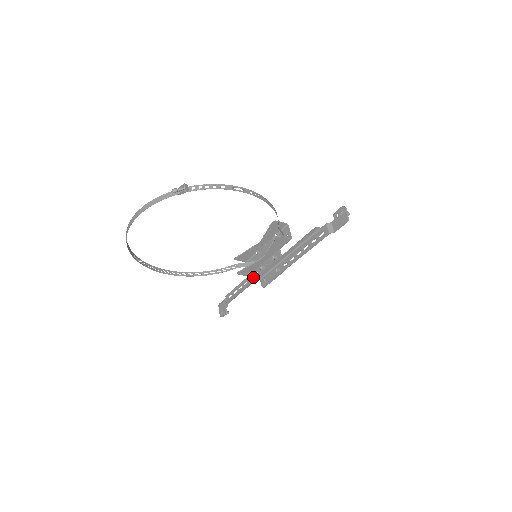
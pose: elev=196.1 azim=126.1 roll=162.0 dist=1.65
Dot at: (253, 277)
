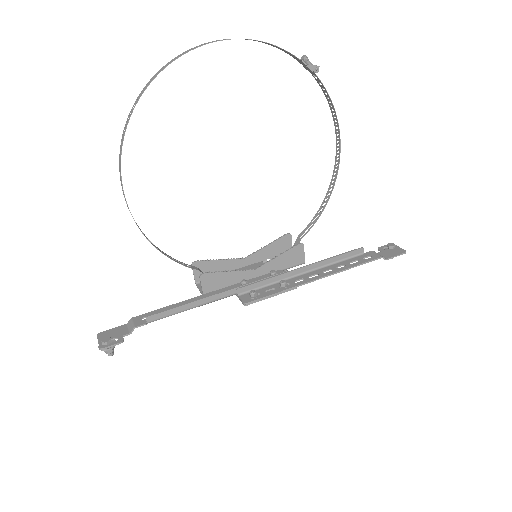
Dot at: occluded
